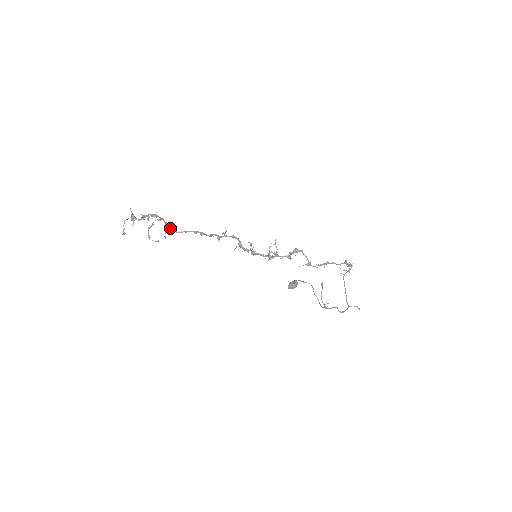
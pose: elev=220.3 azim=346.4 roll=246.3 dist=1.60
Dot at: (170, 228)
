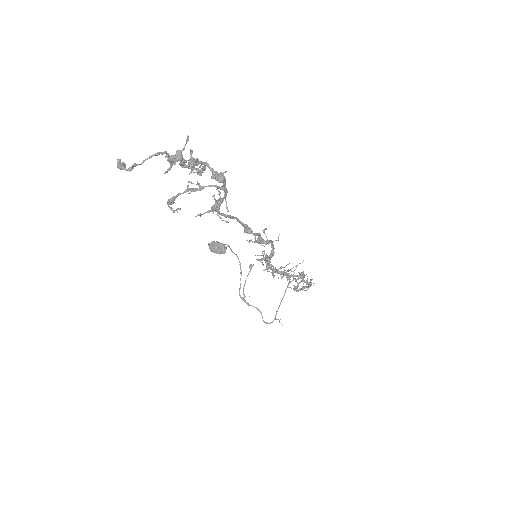
Dot at: occluded
